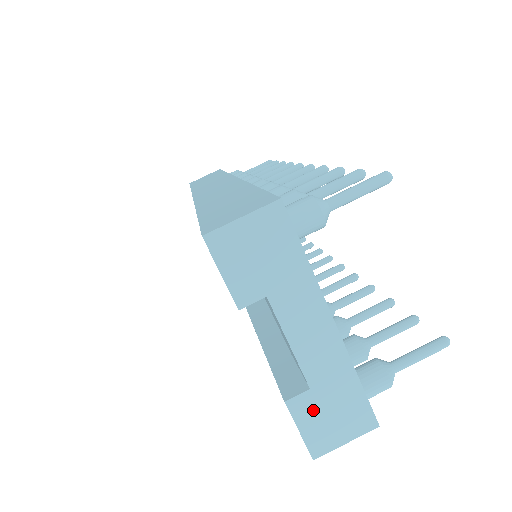
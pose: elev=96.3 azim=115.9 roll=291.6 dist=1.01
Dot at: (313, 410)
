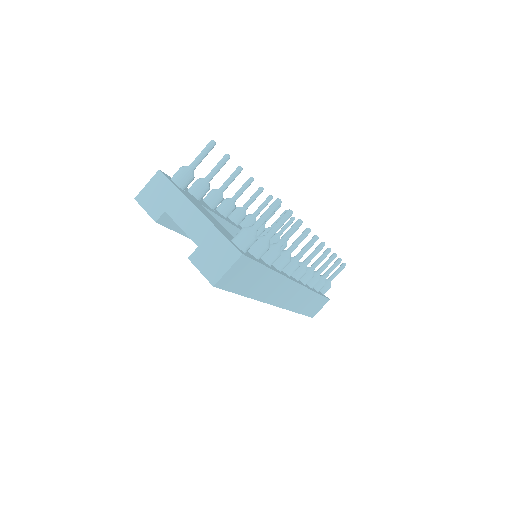
Dot at: (203, 258)
